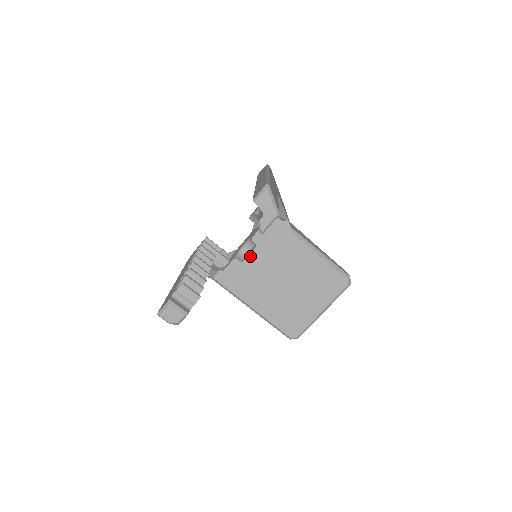
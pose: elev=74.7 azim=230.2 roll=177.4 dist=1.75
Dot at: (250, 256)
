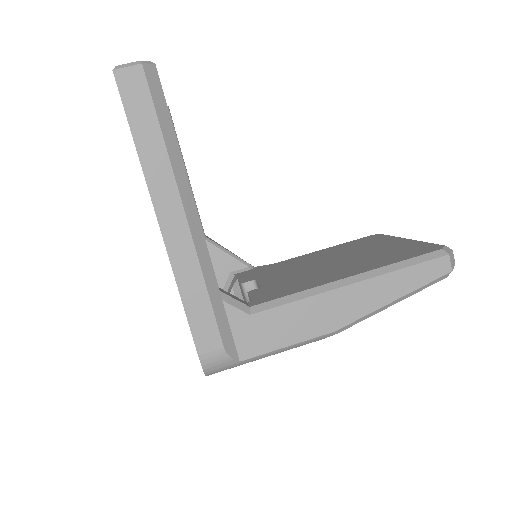
Dot at: (262, 283)
